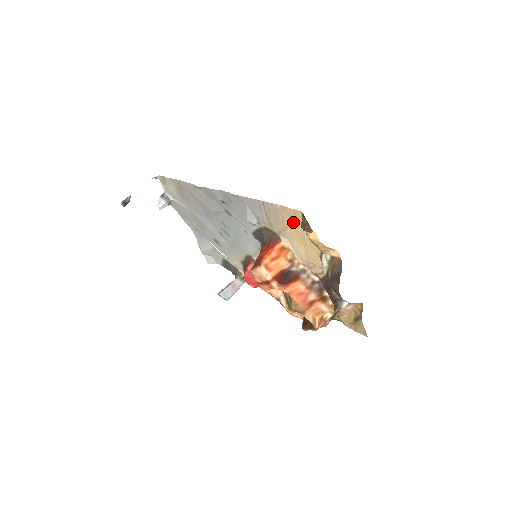
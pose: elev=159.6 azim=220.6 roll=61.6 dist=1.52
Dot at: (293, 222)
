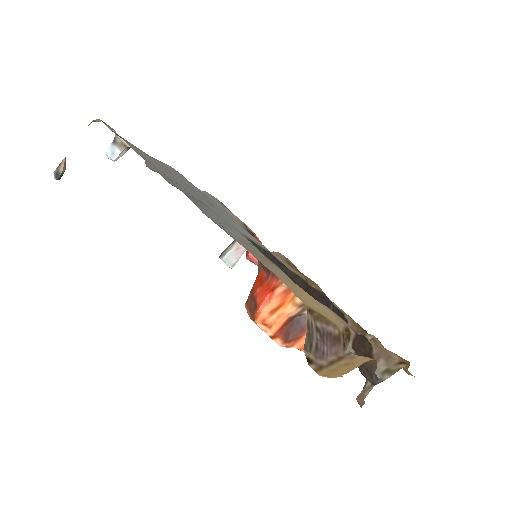
Dot at: (297, 291)
